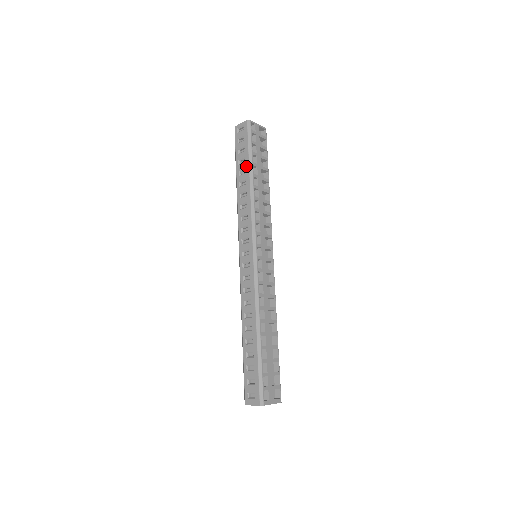
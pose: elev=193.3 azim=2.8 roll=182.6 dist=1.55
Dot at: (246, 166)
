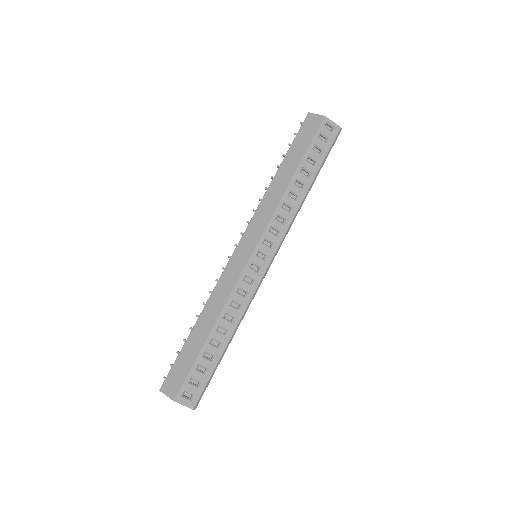
Dot at: (314, 172)
